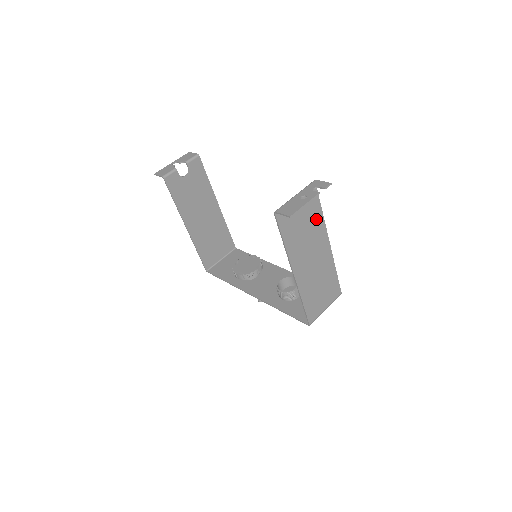
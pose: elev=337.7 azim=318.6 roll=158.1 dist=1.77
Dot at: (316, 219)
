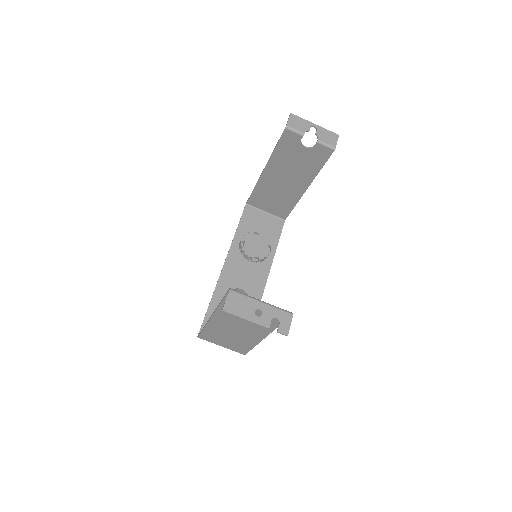
Dot at: occluded
